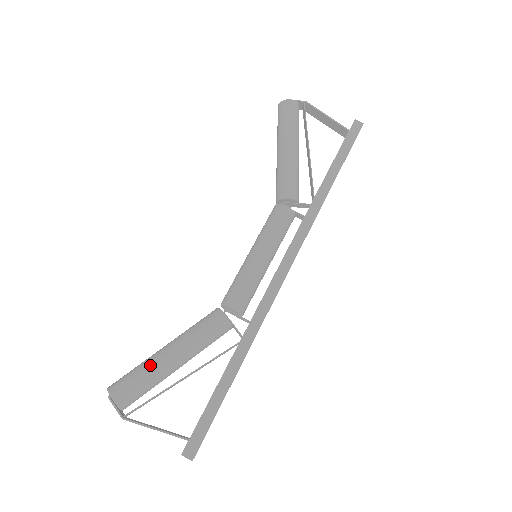
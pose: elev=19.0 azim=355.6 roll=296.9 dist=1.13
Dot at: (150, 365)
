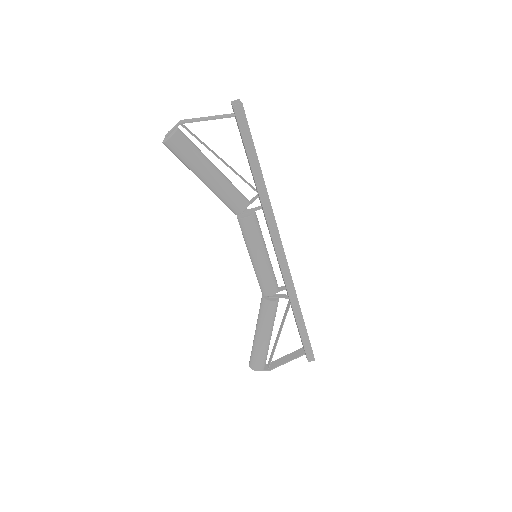
Dot at: (260, 349)
